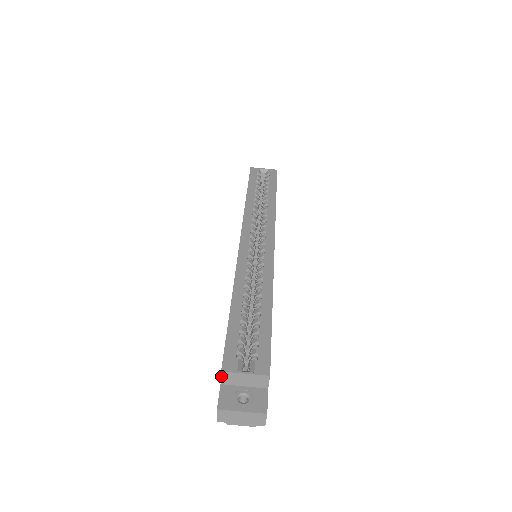
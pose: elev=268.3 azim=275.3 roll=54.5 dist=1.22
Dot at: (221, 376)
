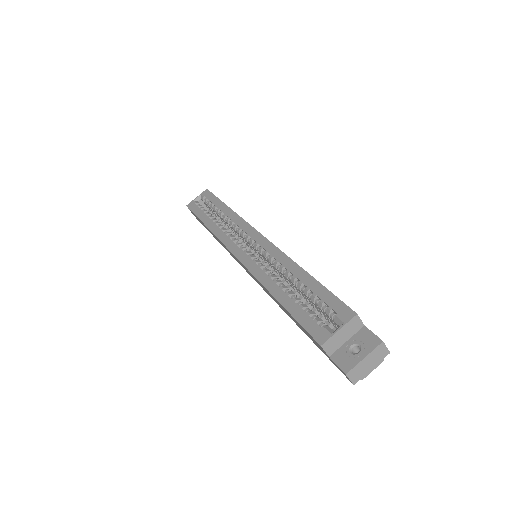
Dot at: (324, 350)
